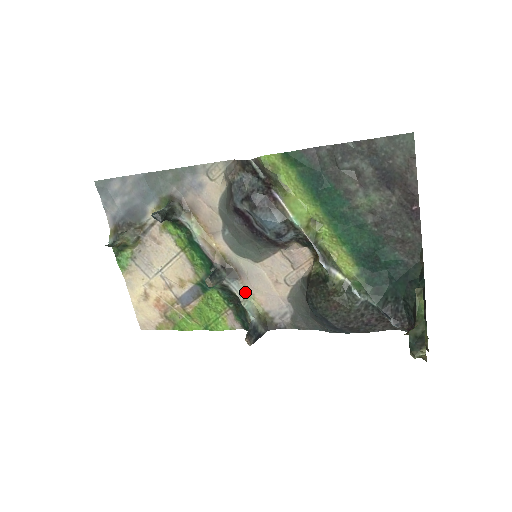
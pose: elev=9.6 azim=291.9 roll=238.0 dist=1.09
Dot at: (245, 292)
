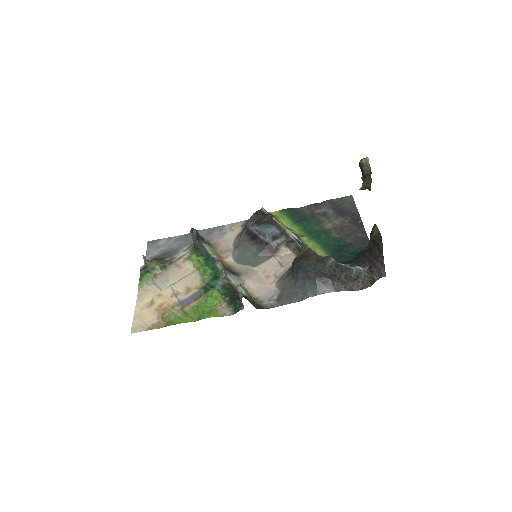
Dot at: (242, 283)
